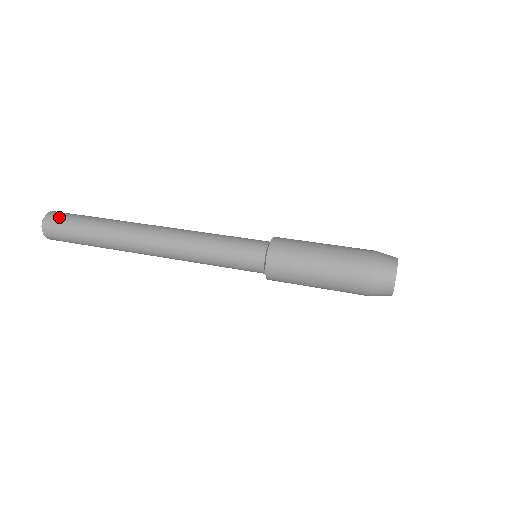
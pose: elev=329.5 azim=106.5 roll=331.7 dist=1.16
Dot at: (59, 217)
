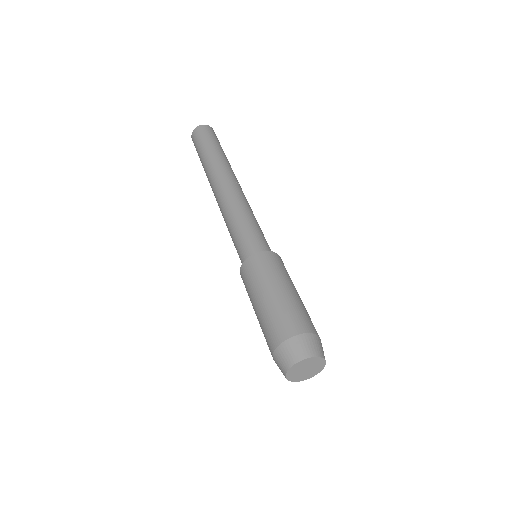
Dot at: (205, 131)
